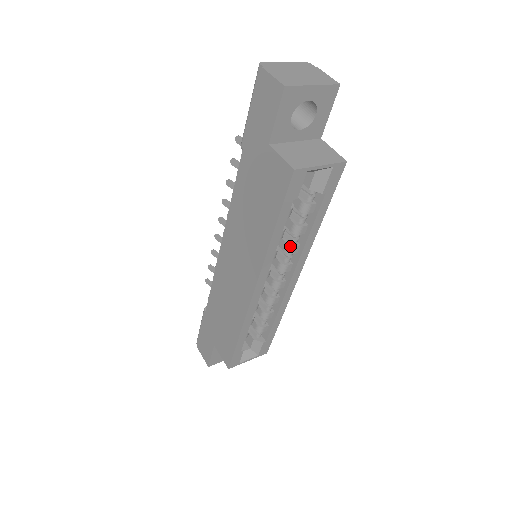
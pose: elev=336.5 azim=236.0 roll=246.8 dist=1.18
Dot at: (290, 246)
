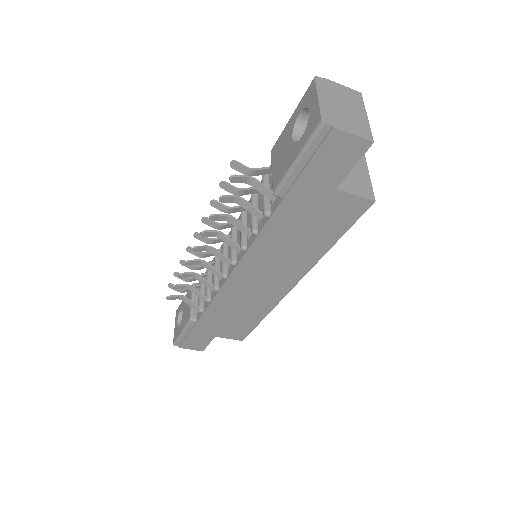
Dot at: occluded
